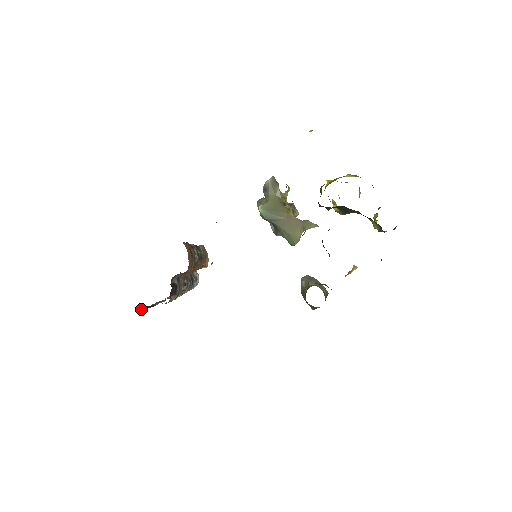
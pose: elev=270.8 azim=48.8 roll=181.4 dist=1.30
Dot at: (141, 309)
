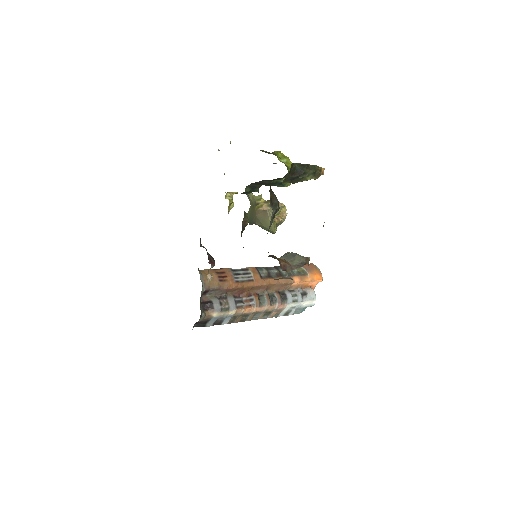
Dot at: occluded
